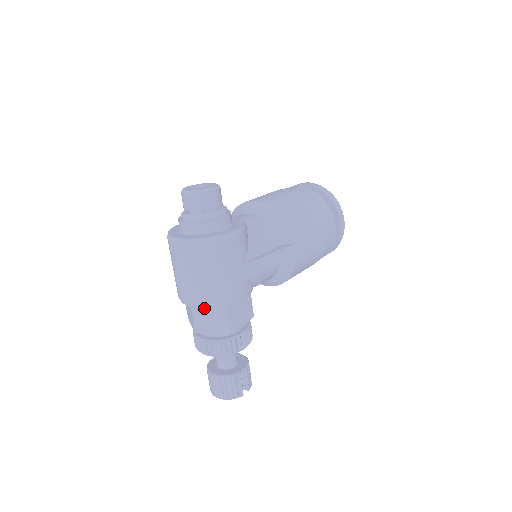
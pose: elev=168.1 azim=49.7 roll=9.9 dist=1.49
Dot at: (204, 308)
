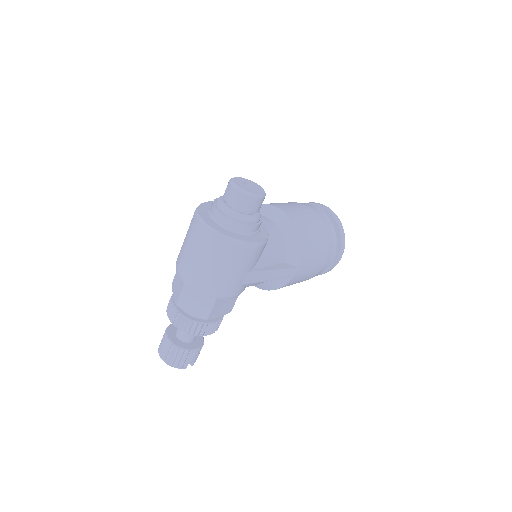
Dot at: (197, 291)
